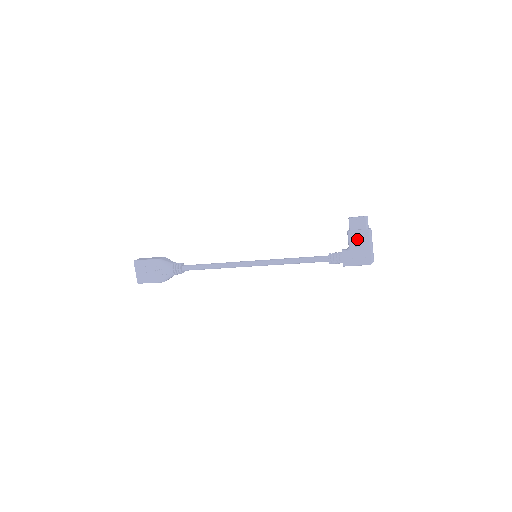
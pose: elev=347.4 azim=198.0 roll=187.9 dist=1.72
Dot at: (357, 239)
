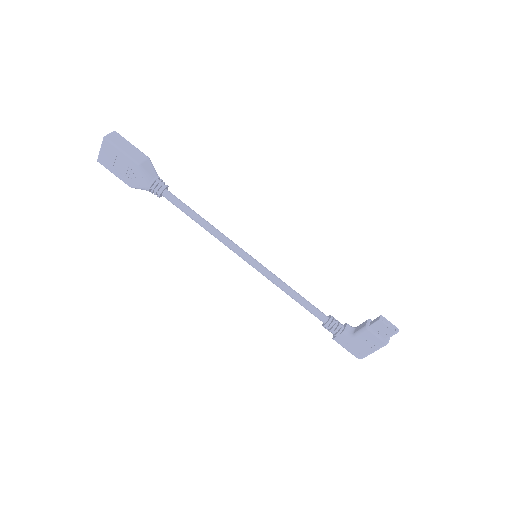
Dot at: (368, 339)
